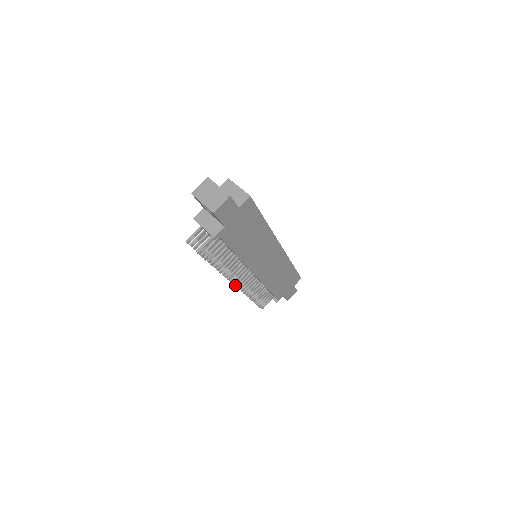
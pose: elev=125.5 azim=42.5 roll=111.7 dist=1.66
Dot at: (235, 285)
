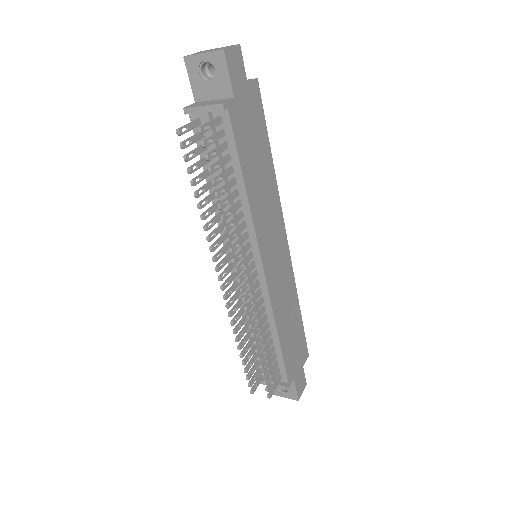
Dot at: (239, 279)
